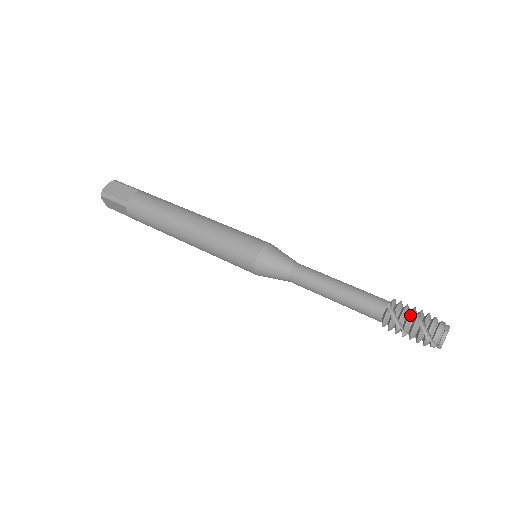
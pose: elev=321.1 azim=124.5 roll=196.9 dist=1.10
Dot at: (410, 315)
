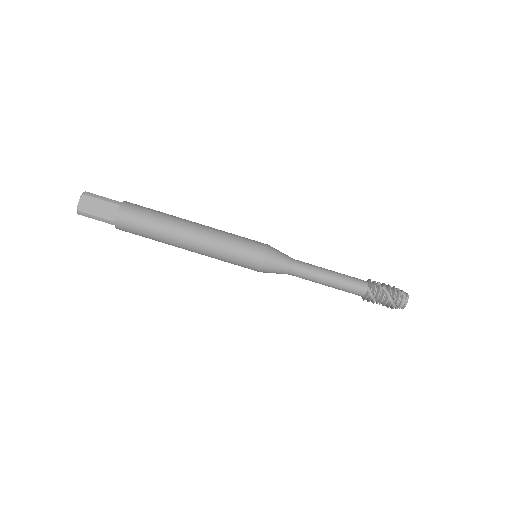
Dot at: (384, 296)
